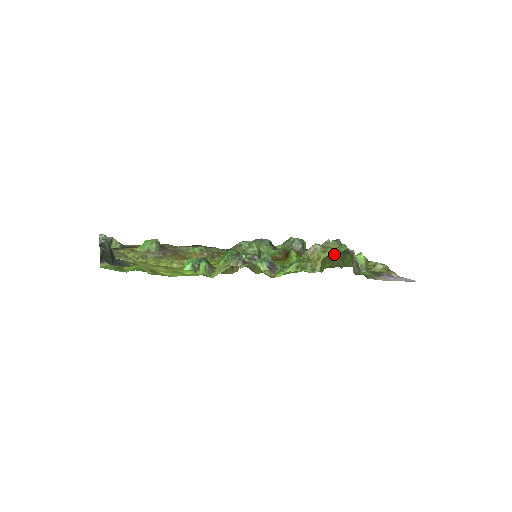
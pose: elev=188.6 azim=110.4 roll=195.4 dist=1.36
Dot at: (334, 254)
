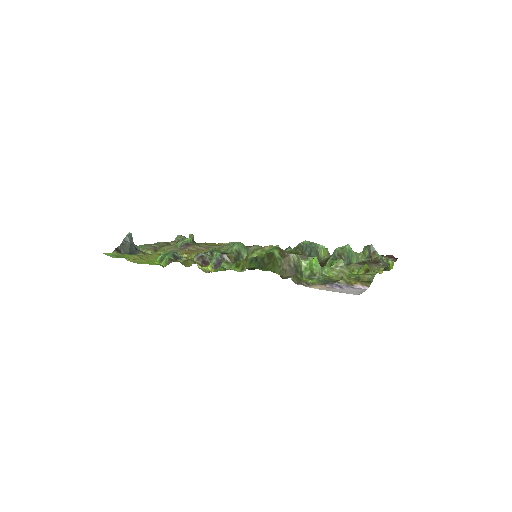
Dot at: (260, 256)
